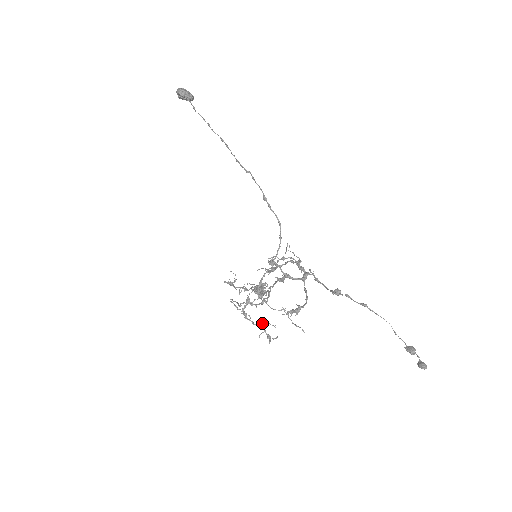
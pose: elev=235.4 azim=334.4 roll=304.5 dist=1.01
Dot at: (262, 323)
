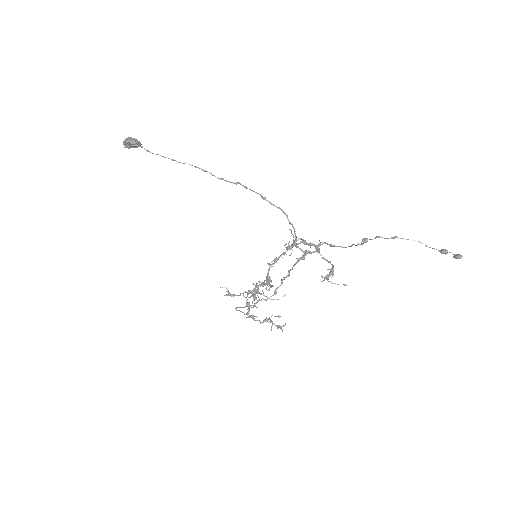
Dot at: (267, 319)
